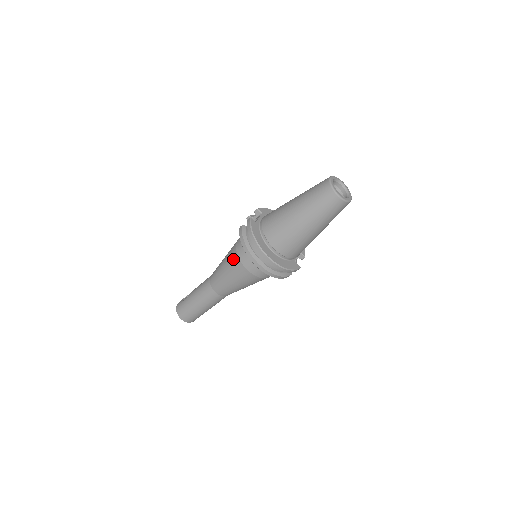
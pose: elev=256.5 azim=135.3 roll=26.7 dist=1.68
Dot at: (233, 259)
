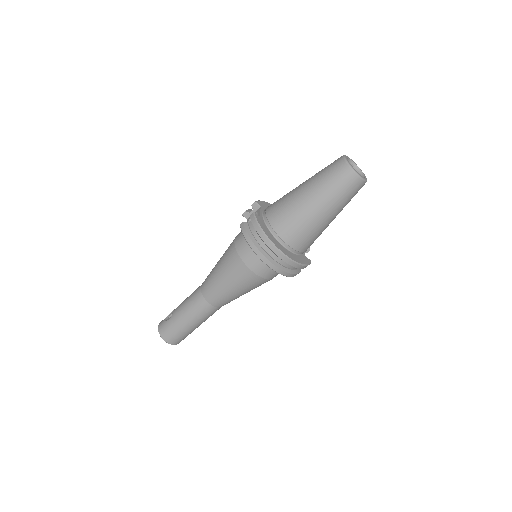
Dot at: (234, 263)
